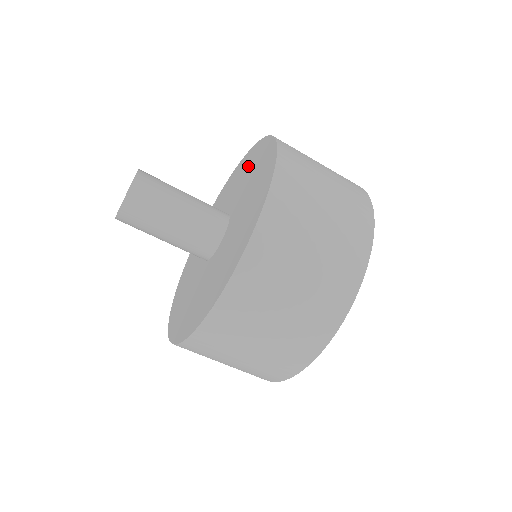
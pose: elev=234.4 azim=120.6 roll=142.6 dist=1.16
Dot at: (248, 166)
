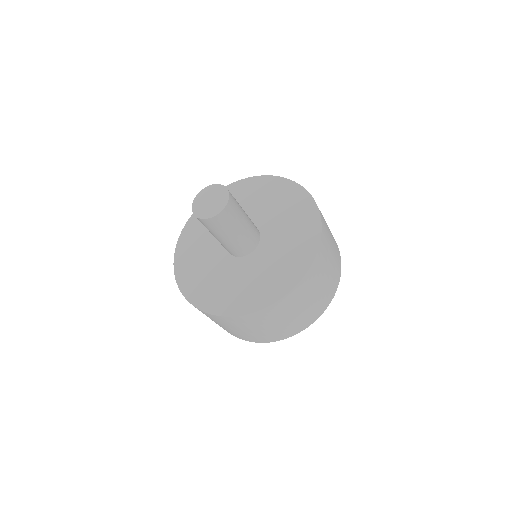
Dot at: (285, 201)
